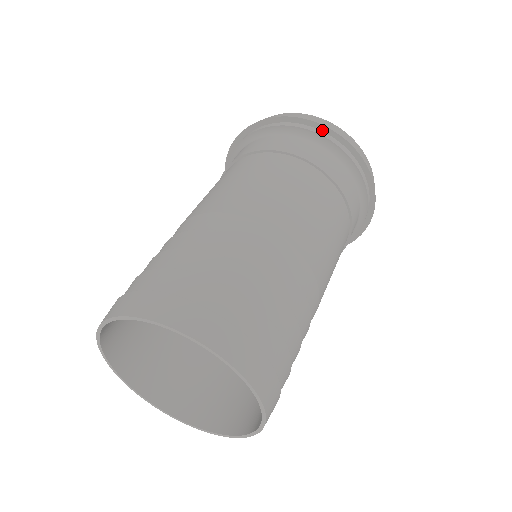
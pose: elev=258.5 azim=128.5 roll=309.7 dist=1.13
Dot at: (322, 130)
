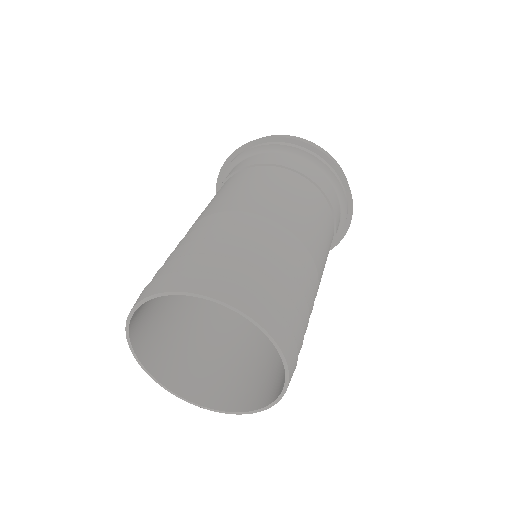
Dot at: (312, 150)
